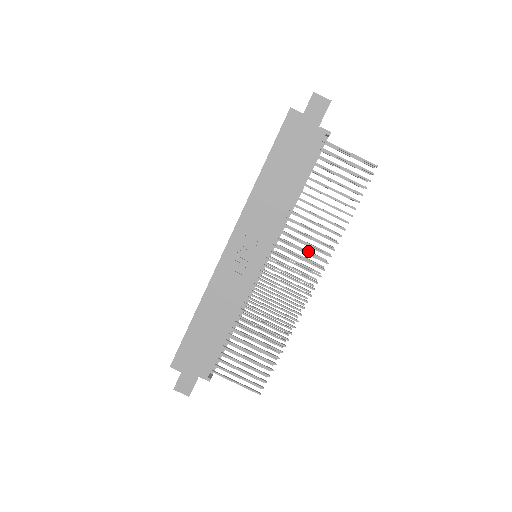
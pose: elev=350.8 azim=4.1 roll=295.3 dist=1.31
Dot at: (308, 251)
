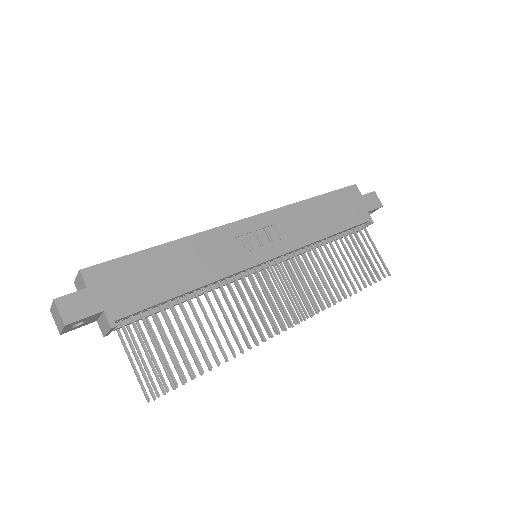
Dot at: occluded
